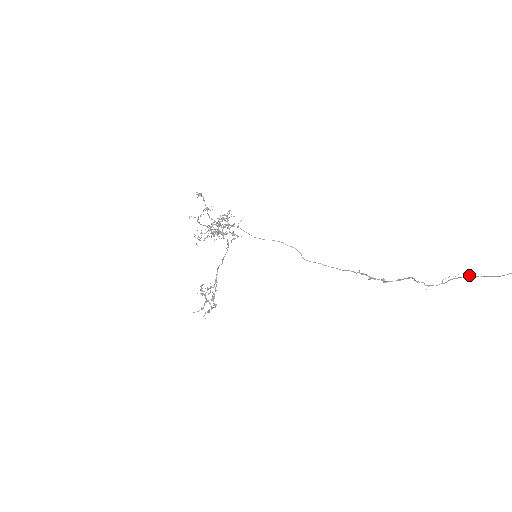
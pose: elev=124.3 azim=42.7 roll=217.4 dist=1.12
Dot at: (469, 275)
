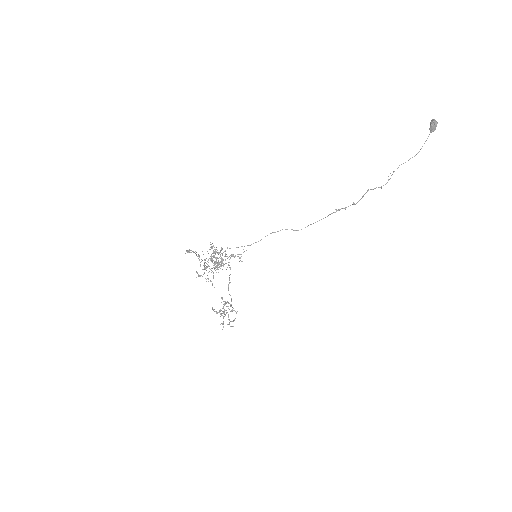
Dot at: occluded
